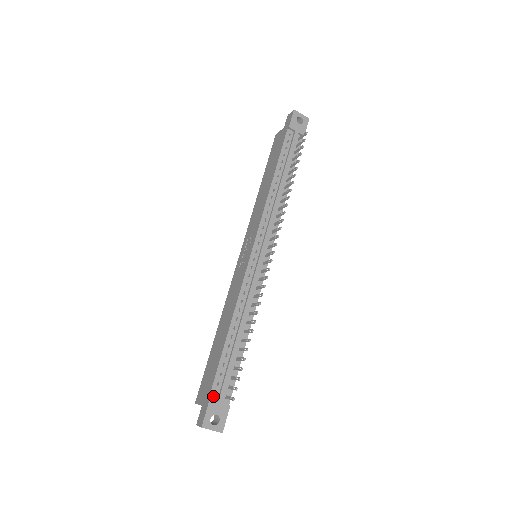
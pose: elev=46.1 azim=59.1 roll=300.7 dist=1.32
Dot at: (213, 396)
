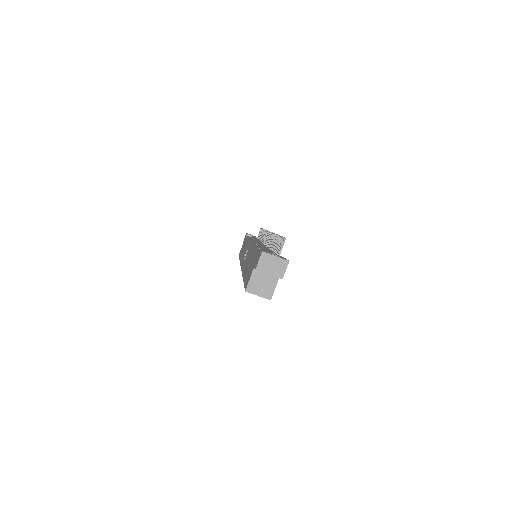
Dot at: occluded
